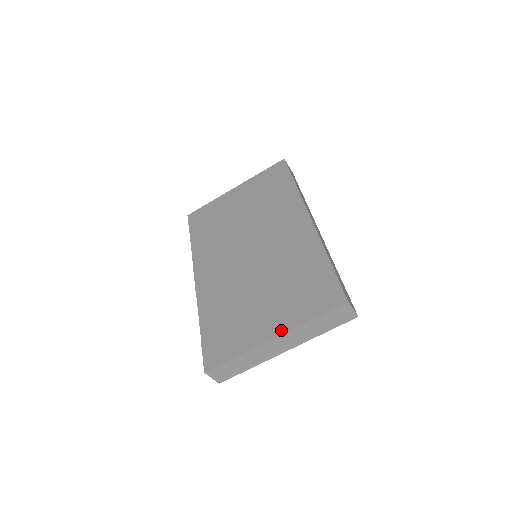
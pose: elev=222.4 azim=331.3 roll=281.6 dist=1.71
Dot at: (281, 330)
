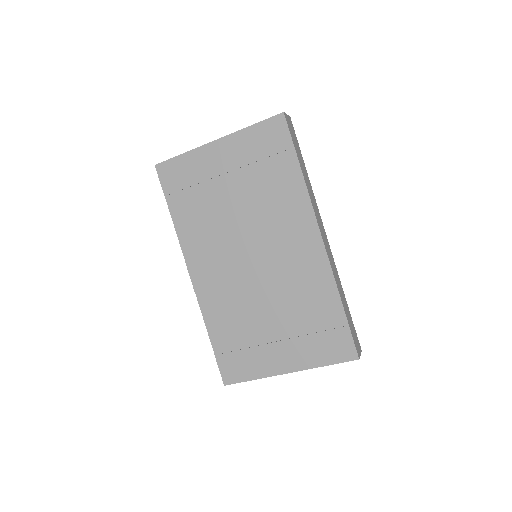
Dot at: (295, 368)
